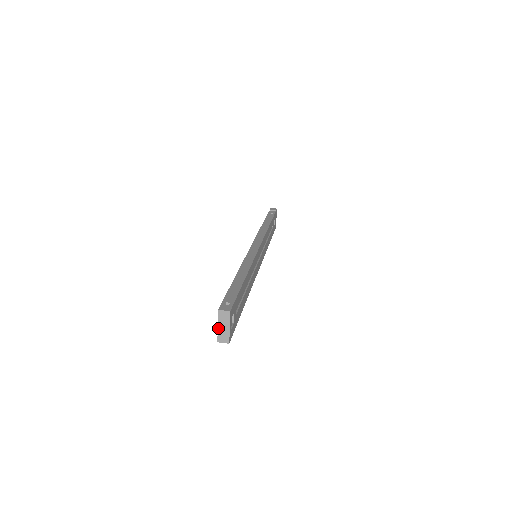
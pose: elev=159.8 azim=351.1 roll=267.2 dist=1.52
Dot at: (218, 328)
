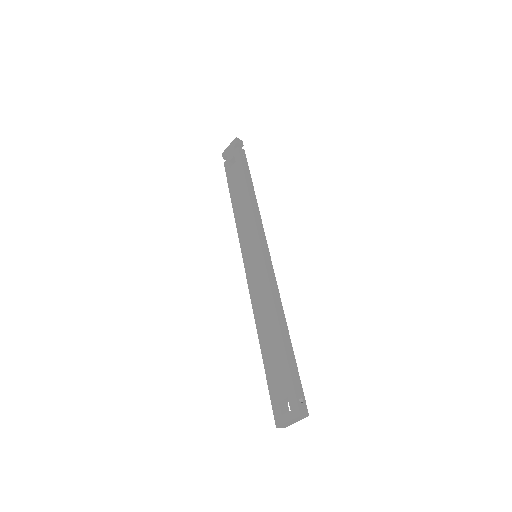
Dot at: (287, 422)
